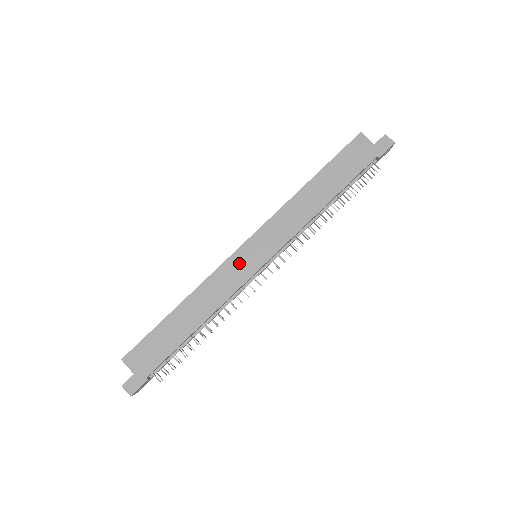
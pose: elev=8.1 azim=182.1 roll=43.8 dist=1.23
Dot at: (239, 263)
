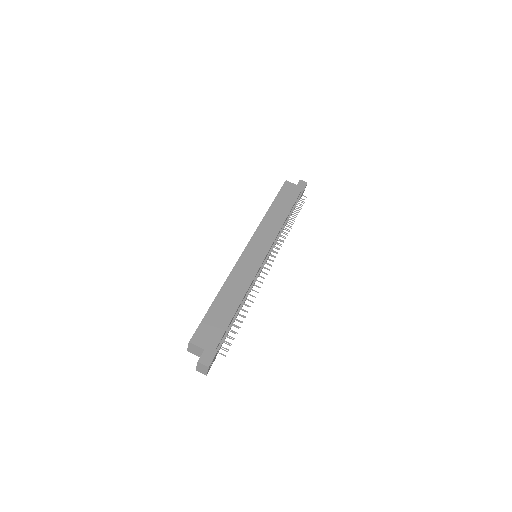
Dot at: (249, 258)
